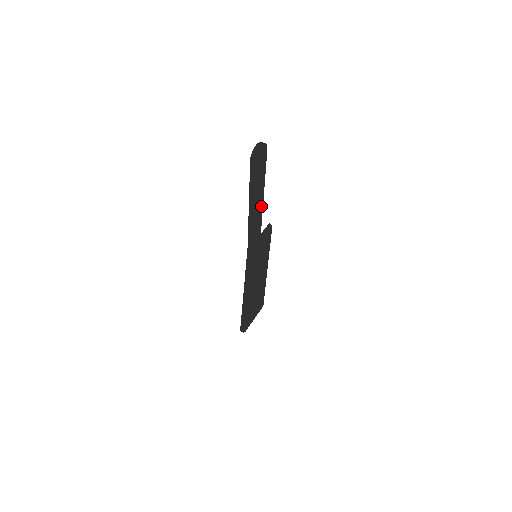
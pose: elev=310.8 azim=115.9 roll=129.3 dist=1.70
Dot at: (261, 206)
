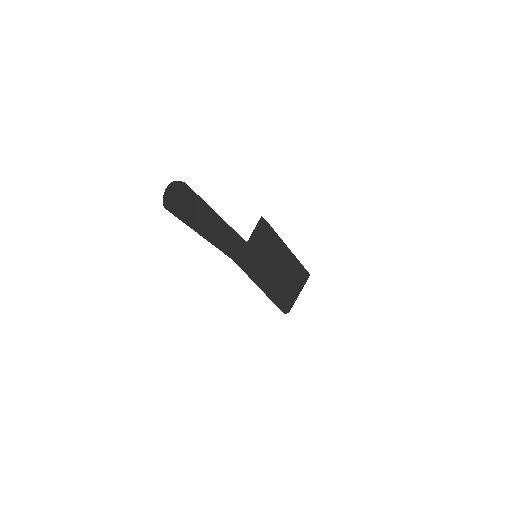
Dot at: (222, 224)
